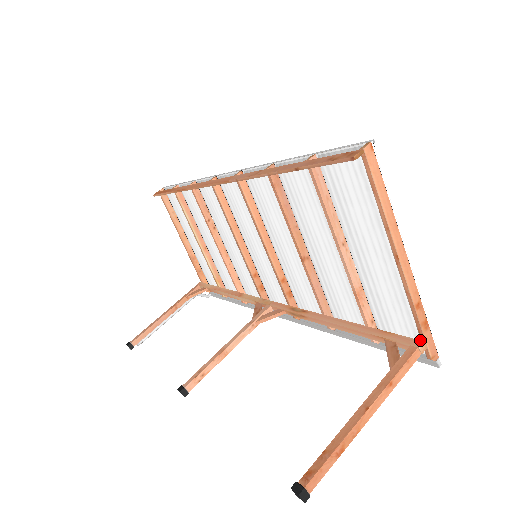
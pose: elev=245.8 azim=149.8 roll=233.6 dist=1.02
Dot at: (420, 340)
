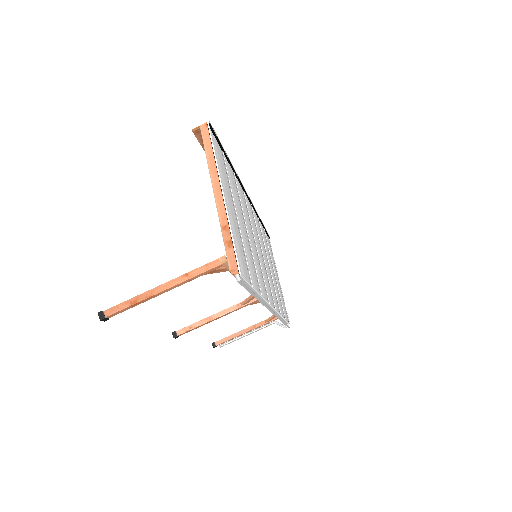
Dot at: occluded
